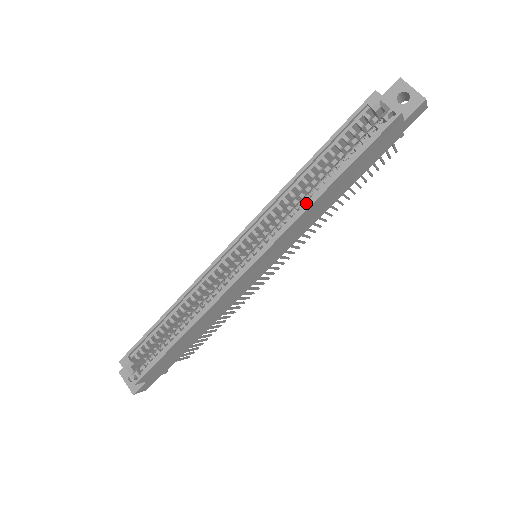
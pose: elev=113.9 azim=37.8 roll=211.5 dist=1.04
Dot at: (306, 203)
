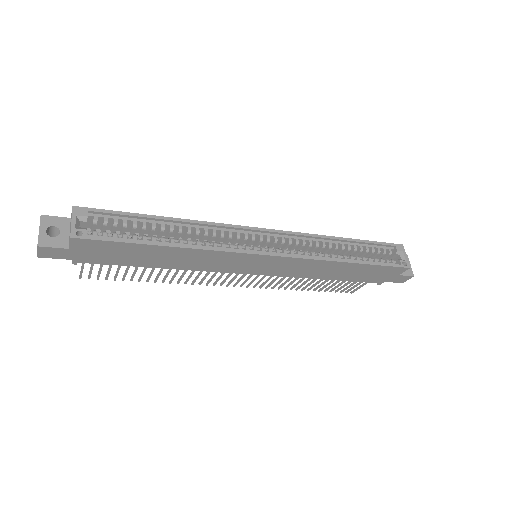
Dot at: (330, 257)
